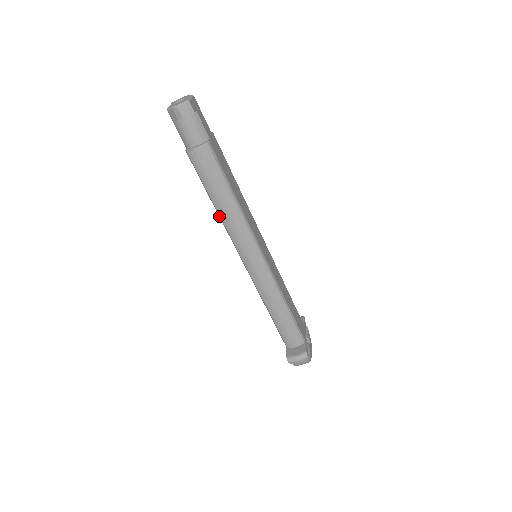
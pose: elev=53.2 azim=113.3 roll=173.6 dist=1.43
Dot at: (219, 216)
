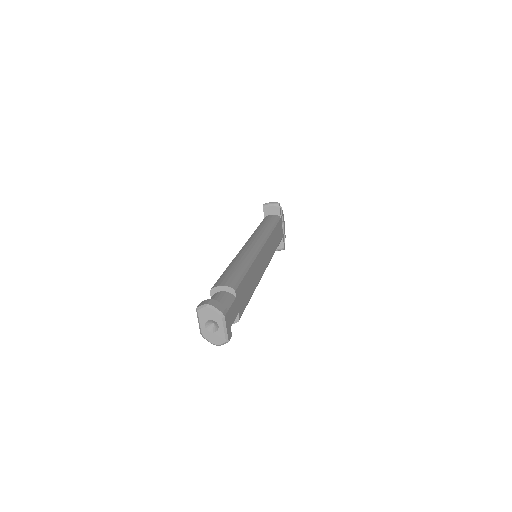
Dot at: occluded
